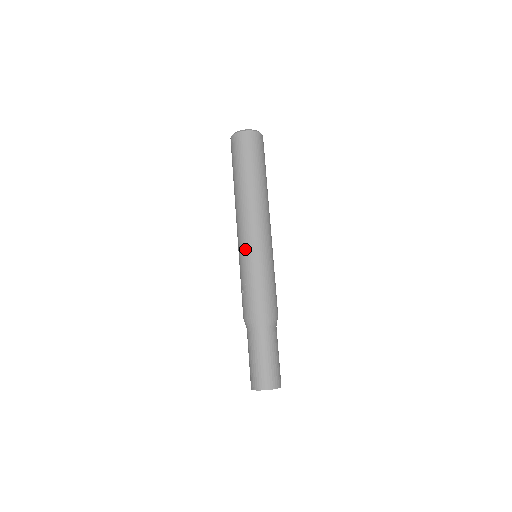
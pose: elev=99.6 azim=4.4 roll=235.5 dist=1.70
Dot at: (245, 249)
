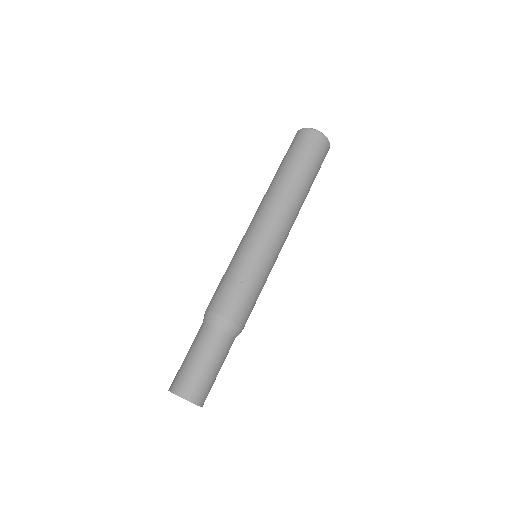
Dot at: (265, 247)
